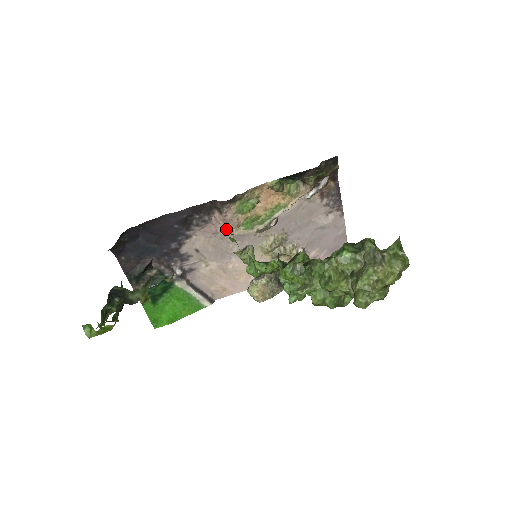
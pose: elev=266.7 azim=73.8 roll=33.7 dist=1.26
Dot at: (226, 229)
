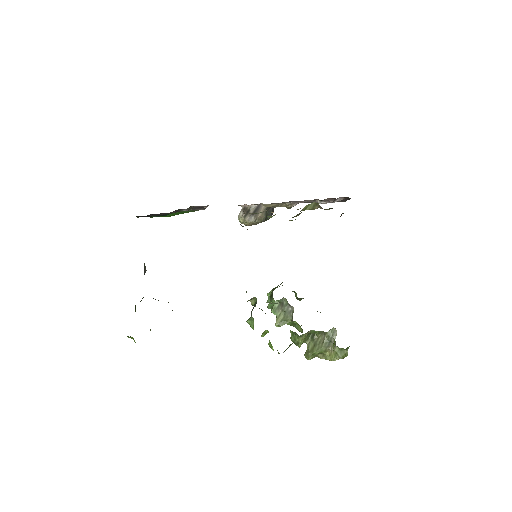
Dot at: occluded
